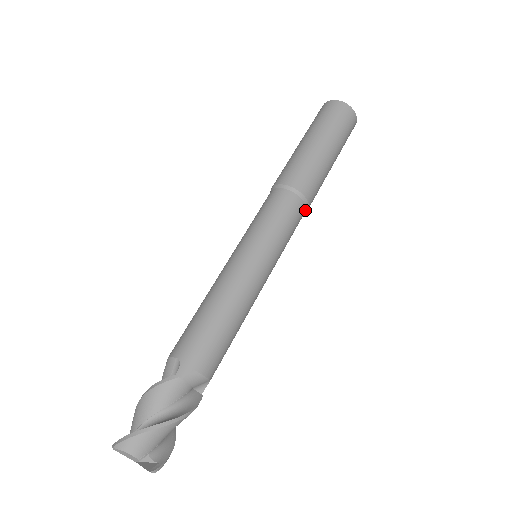
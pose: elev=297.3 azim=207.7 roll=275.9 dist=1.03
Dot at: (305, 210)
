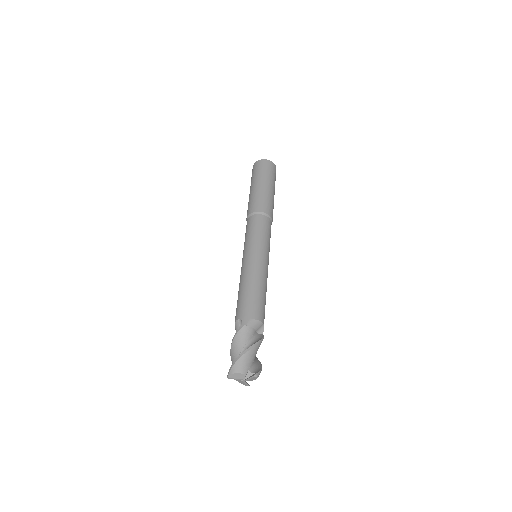
Dot at: (270, 221)
